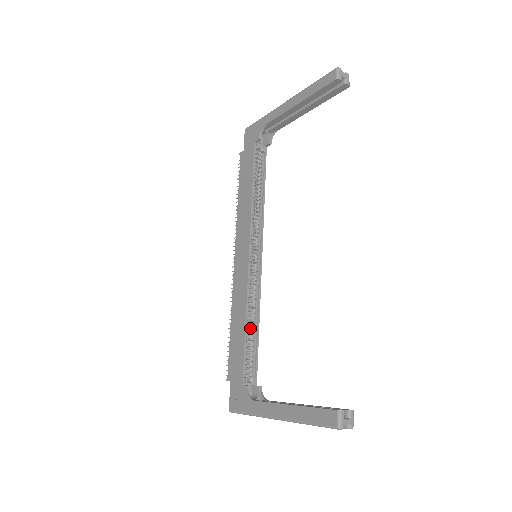
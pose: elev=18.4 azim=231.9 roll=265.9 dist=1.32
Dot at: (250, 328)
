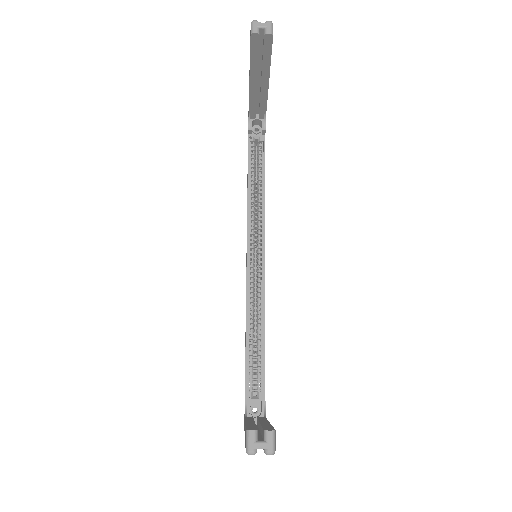
Dot at: (256, 336)
